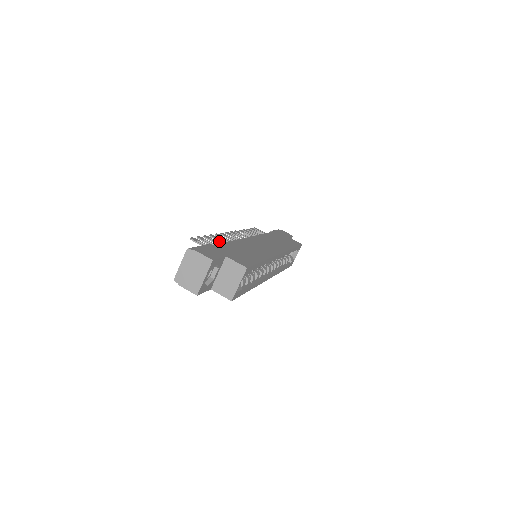
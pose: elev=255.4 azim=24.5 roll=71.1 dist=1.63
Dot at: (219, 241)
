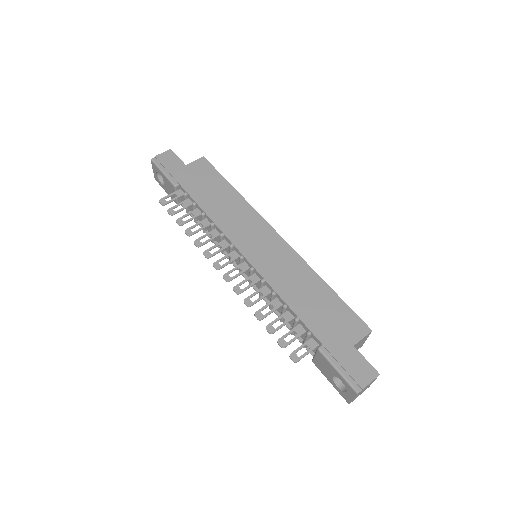
Dot at: occluded
